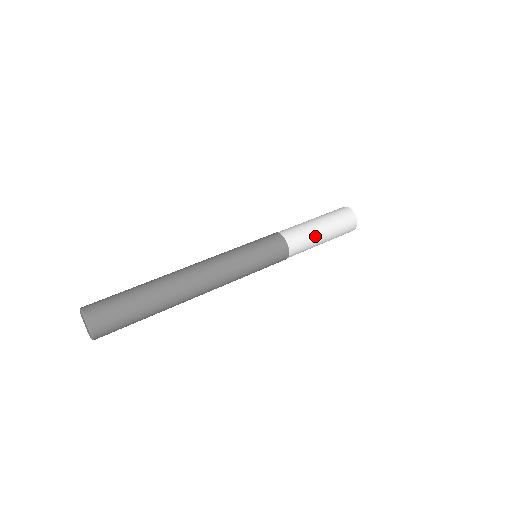
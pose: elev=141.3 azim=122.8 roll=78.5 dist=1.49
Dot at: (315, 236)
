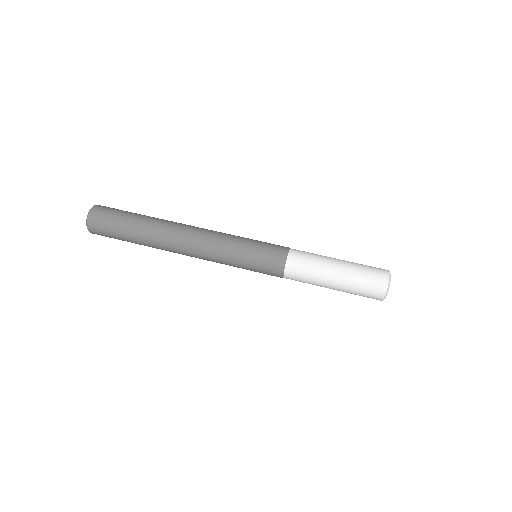
Dot at: (320, 285)
